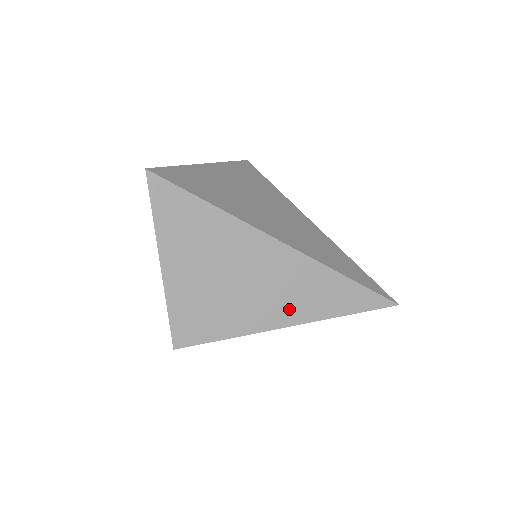
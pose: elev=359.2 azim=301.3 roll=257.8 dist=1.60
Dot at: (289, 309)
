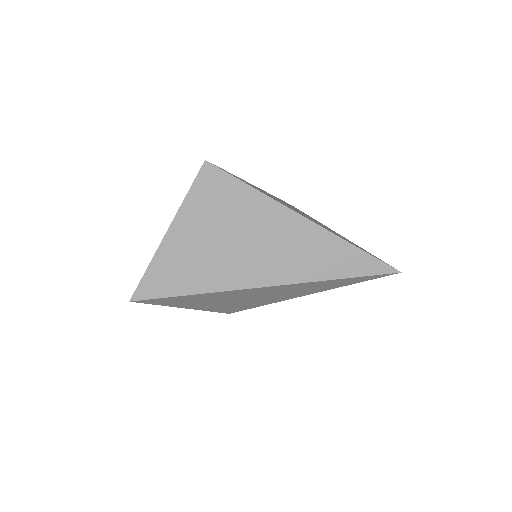
Dot at: (296, 294)
